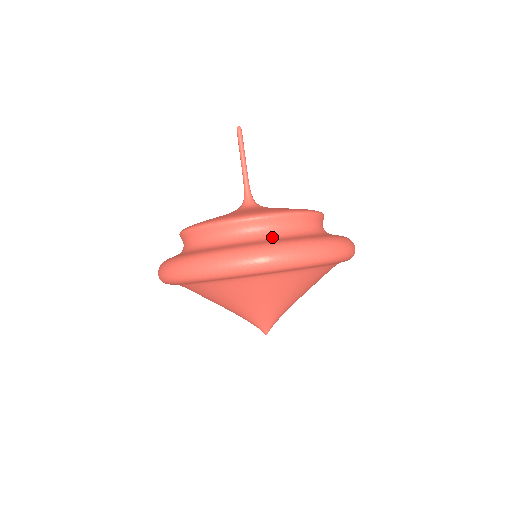
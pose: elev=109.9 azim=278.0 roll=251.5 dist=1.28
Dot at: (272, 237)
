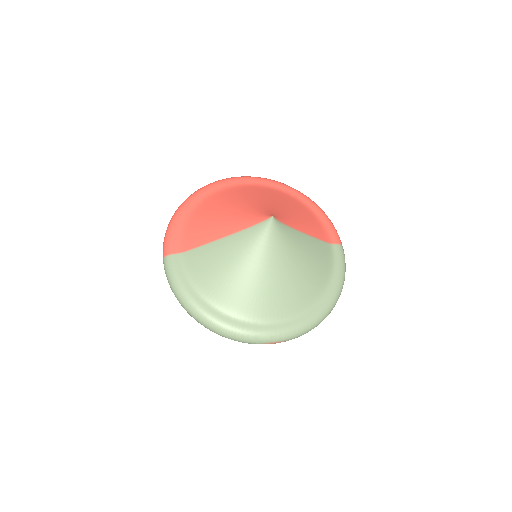
Dot at: occluded
